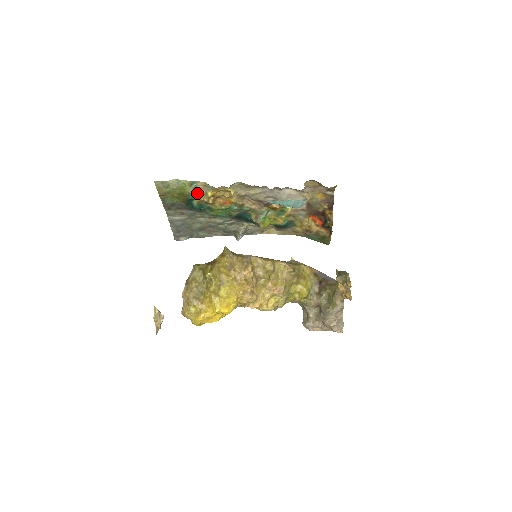
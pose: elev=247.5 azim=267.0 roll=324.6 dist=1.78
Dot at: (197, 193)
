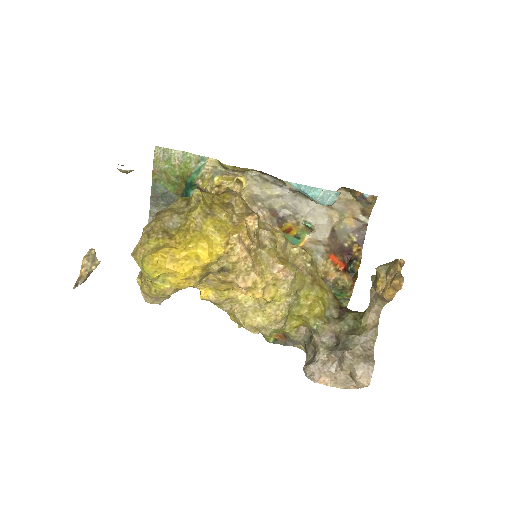
Dot at: (200, 178)
